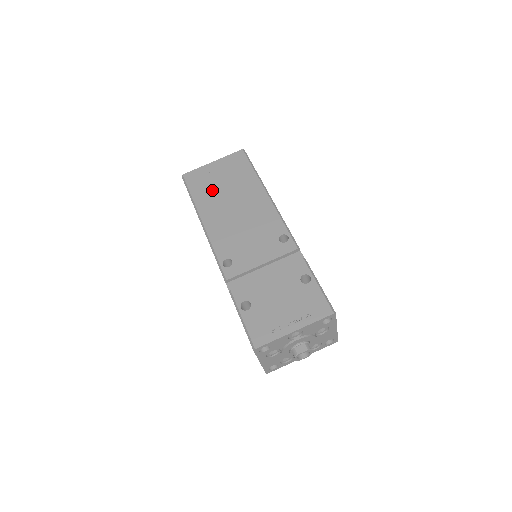
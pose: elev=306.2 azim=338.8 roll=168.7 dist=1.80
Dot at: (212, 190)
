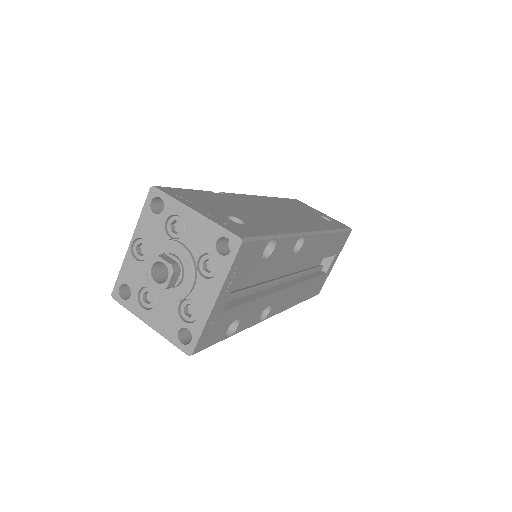
Dot at: occluded
